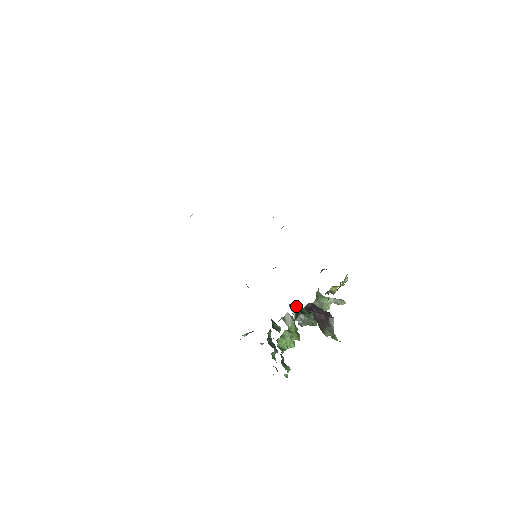
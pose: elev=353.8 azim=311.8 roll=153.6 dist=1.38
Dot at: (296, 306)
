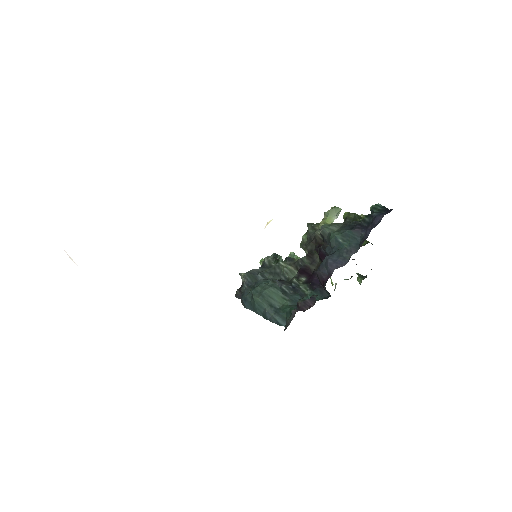
Dot at: occluded
